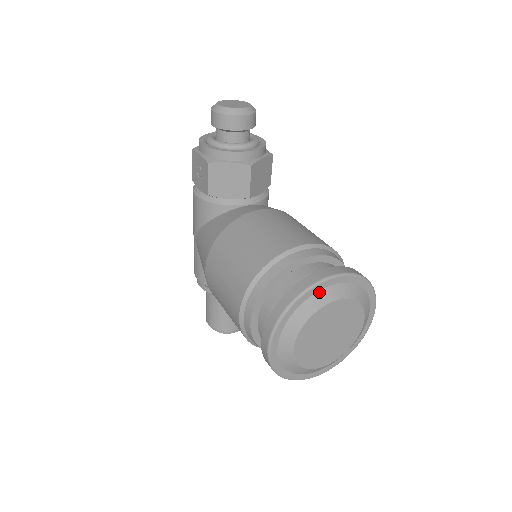
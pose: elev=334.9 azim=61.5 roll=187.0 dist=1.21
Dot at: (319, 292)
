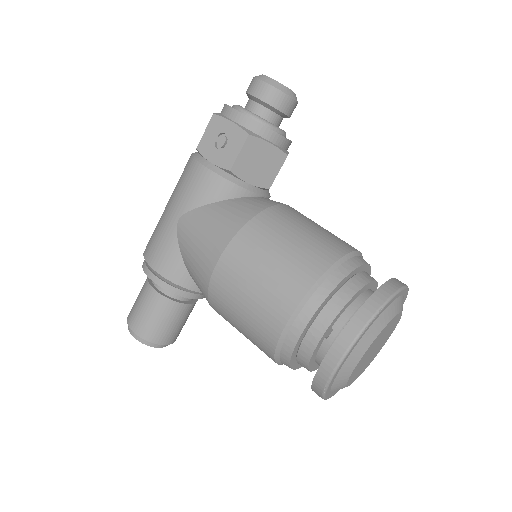
Dot at: (395, 300)
